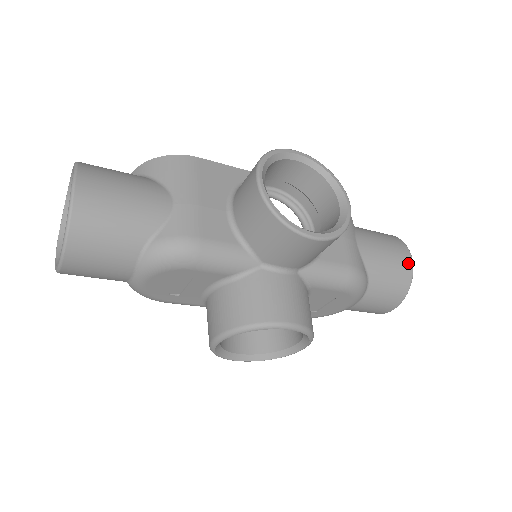
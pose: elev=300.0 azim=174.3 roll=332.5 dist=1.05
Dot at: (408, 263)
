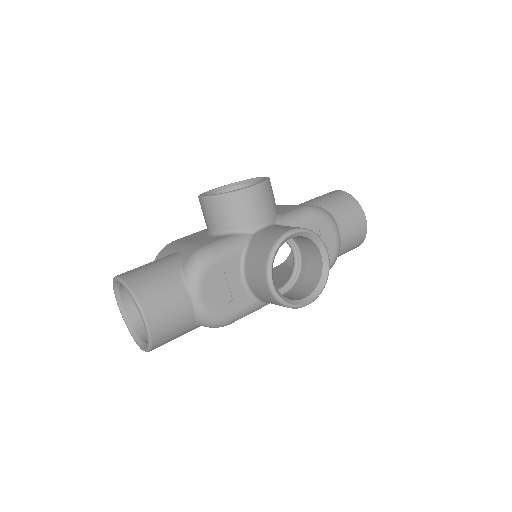
Dot at: (339, 192)
